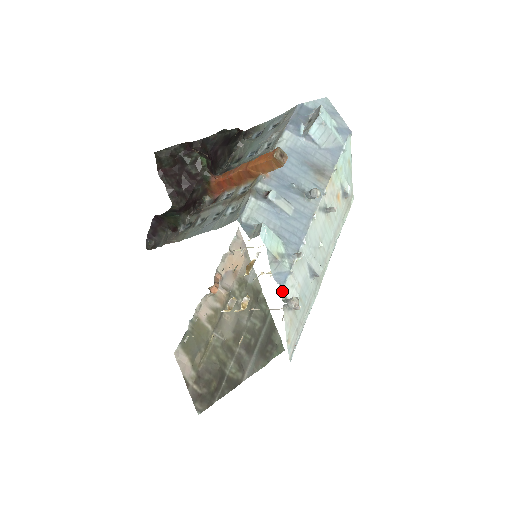
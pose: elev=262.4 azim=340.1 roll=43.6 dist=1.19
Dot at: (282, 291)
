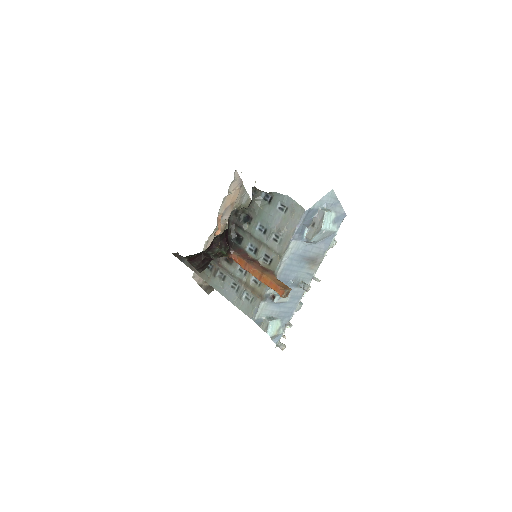
Dot at: (277, 345)
